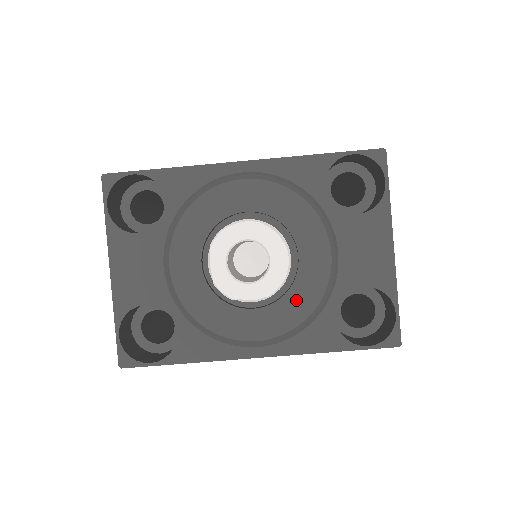
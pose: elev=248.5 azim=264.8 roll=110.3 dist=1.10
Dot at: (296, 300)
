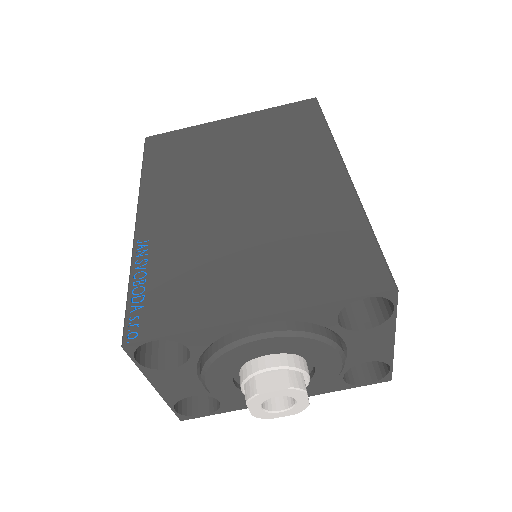
Dot at: (313, 385)
